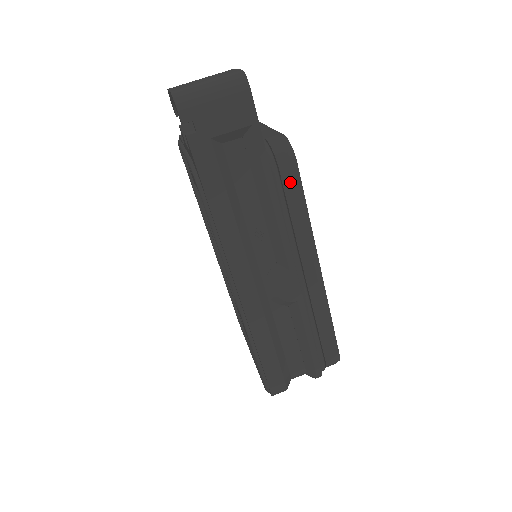
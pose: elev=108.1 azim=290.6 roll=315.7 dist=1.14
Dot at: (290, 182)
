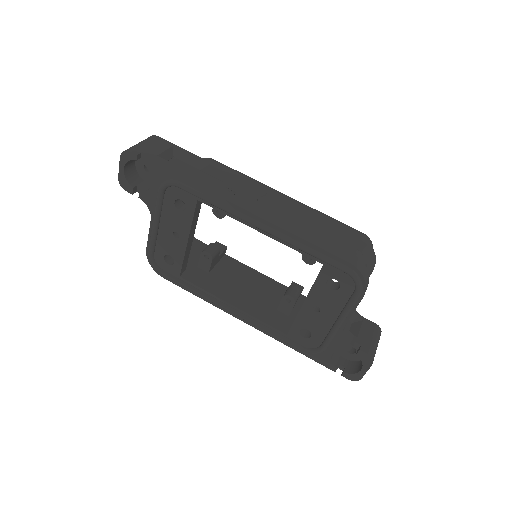
Dot at: (218, 165)
